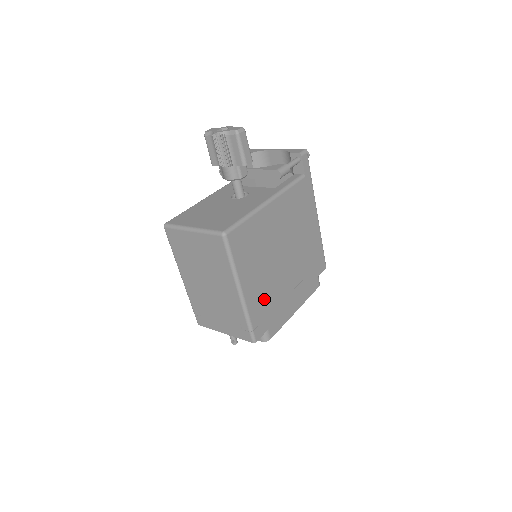
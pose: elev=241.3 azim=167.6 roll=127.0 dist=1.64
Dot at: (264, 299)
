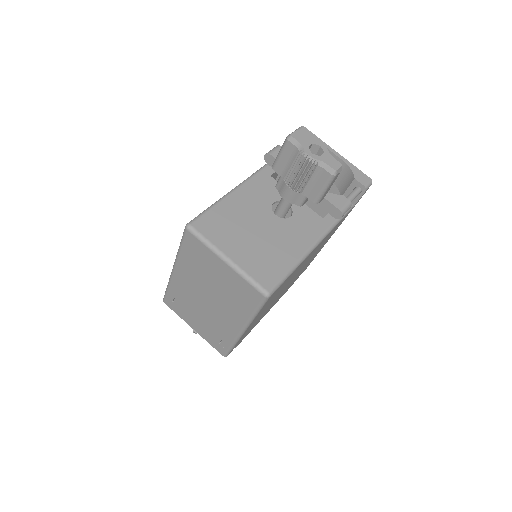
Dot at: occluded
